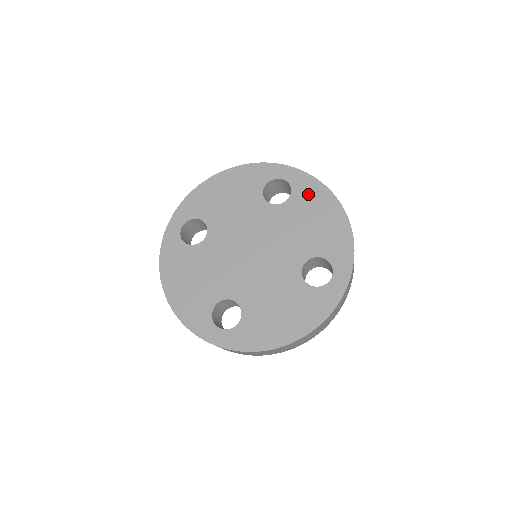
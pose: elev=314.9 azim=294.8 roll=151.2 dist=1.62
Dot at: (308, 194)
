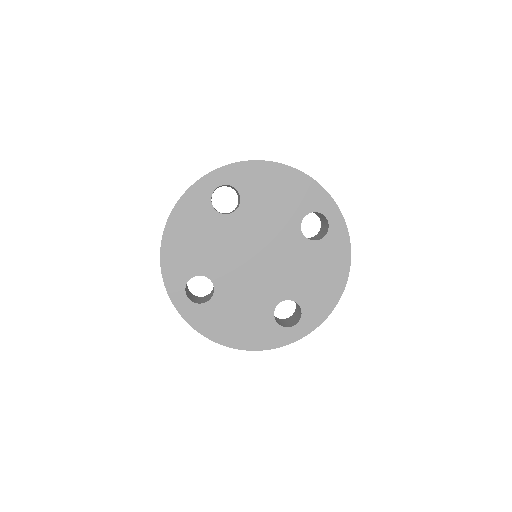
Dot at: (250, 179)
